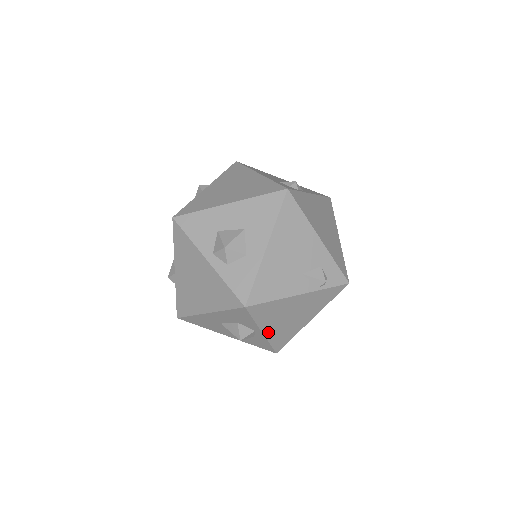
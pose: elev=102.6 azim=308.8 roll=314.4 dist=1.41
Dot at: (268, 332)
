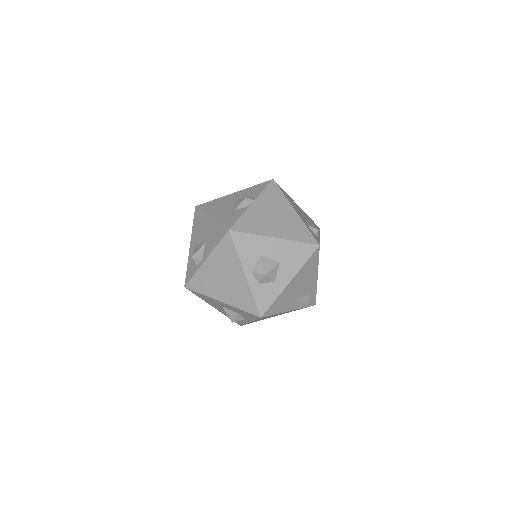
Dot at: occluded
